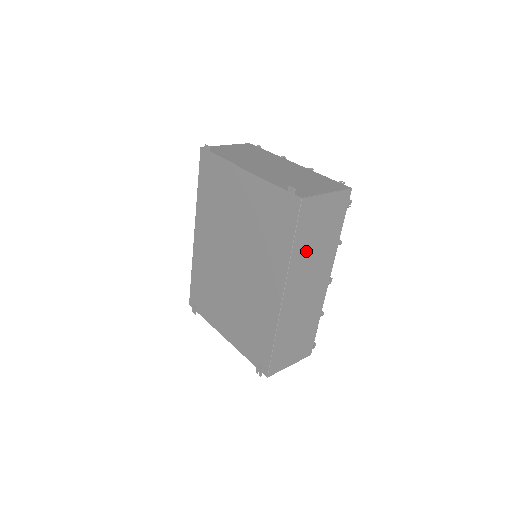
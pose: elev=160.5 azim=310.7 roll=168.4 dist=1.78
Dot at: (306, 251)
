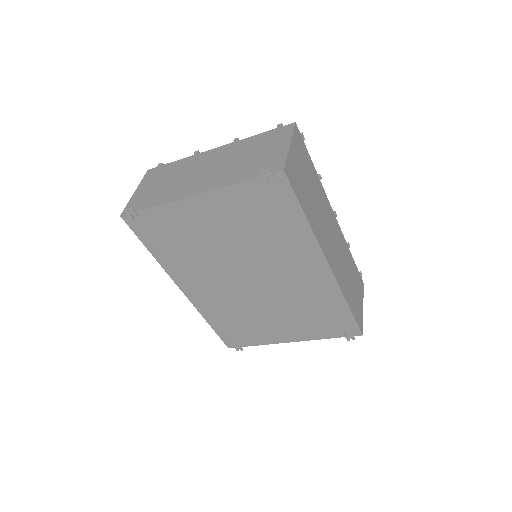
Dot at: (313, 211)
